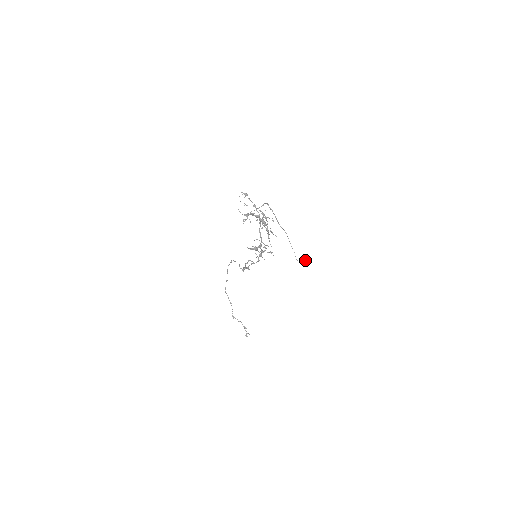
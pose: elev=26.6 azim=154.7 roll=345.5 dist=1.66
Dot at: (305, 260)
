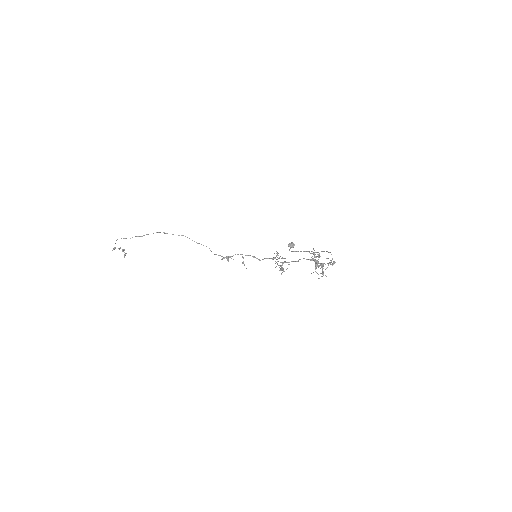
Dot at: (293, 247)
